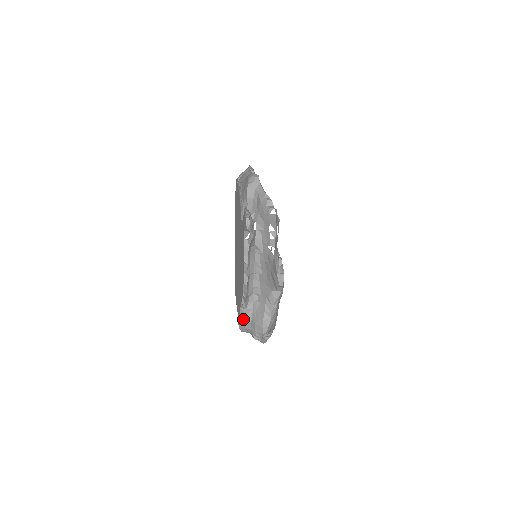
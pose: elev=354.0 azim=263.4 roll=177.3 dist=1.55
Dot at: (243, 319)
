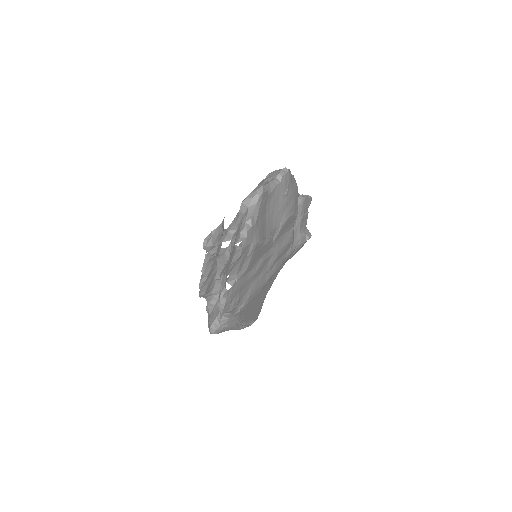
Dot at: (207, 307)
